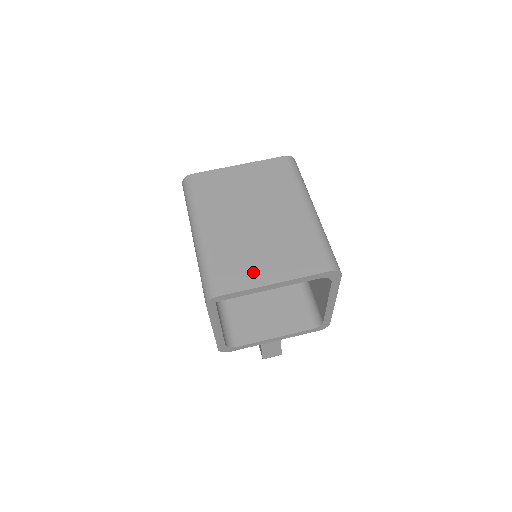
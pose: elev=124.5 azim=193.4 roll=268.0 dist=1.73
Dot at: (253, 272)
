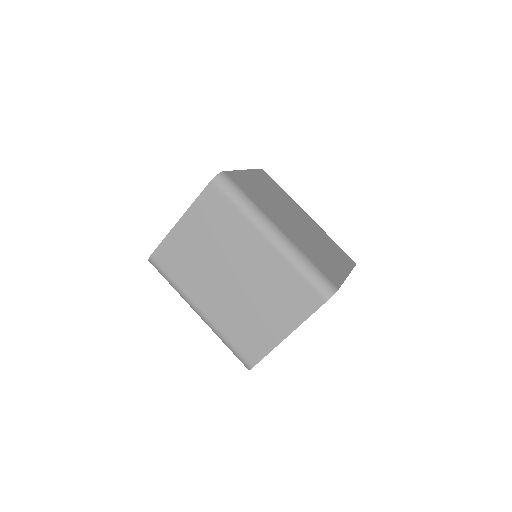
Dot at: (265, 334)
